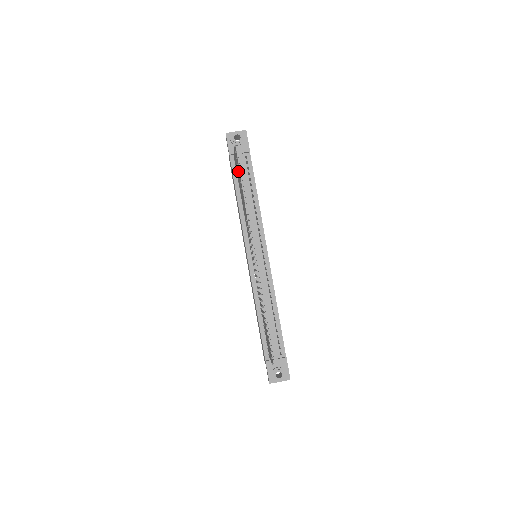
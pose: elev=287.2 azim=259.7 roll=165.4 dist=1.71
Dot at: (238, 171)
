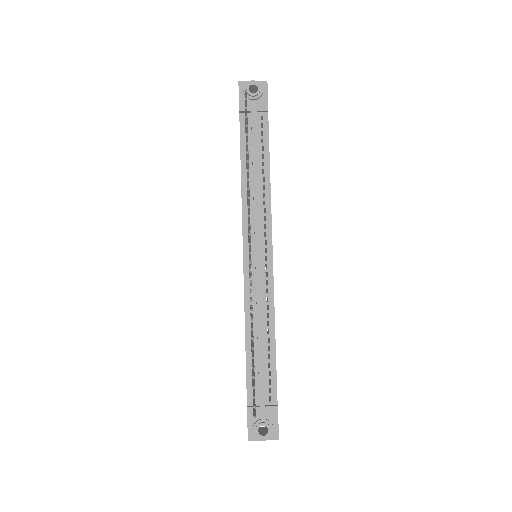
Dot at: occluded
